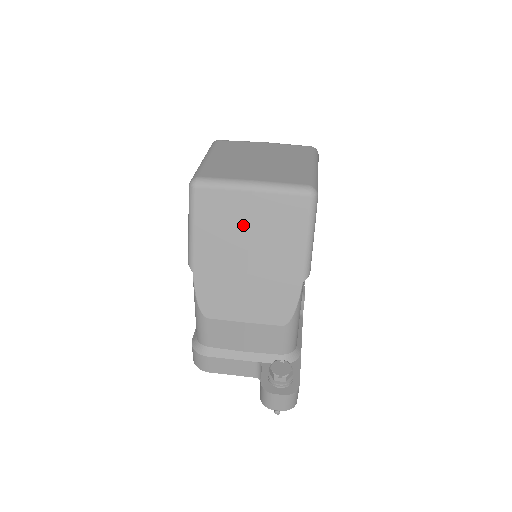
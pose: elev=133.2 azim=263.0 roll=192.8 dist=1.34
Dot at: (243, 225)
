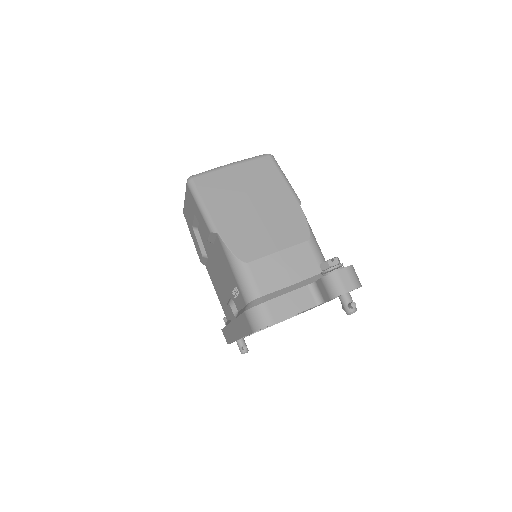
Dot at: (237, 187)
